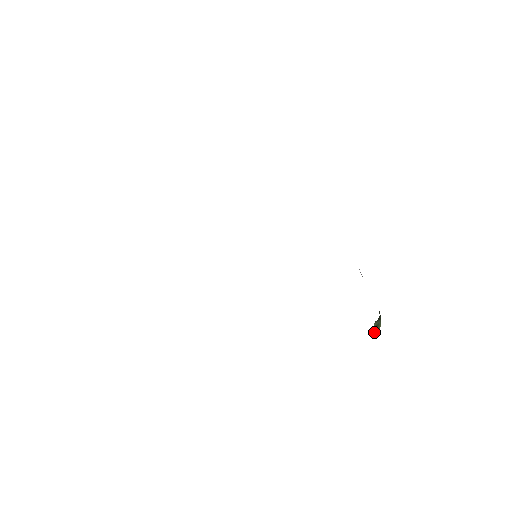
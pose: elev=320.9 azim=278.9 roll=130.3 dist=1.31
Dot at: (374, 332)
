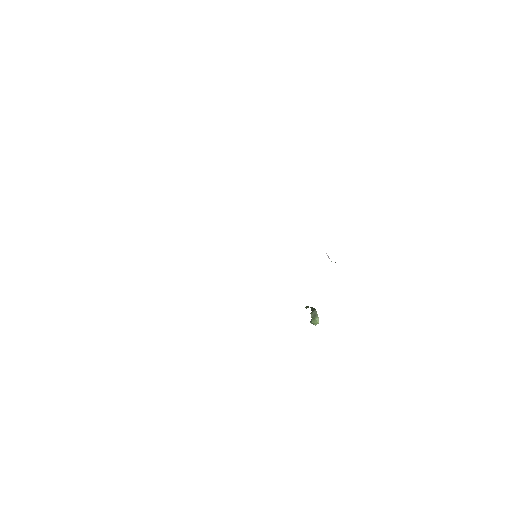
Dot at: (313, 322)
